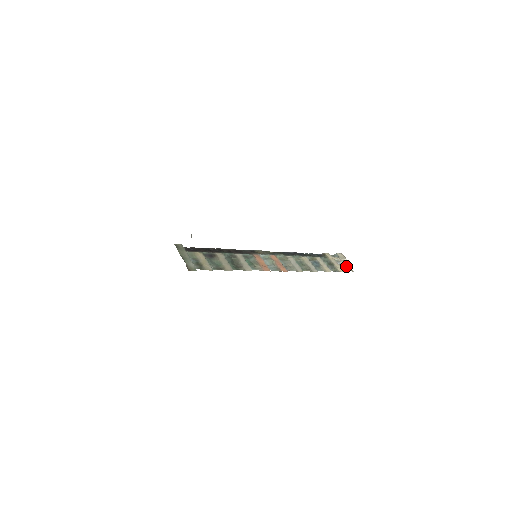
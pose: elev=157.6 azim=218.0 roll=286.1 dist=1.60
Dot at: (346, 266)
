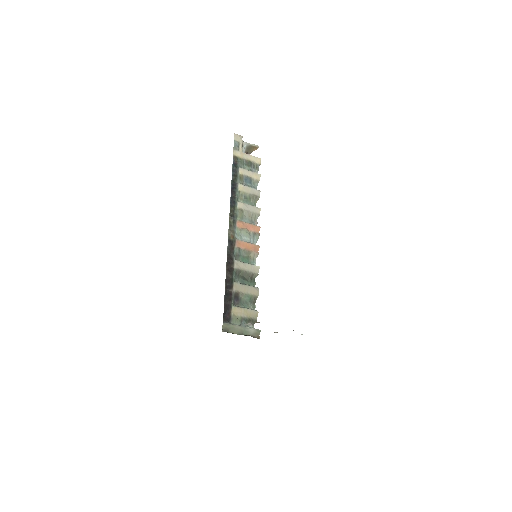
Dot at: (250, 147)
